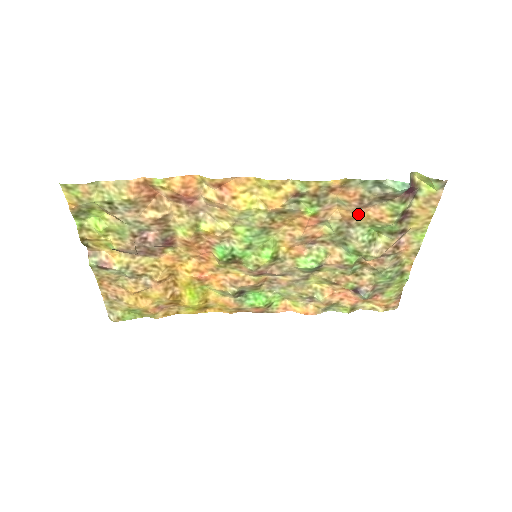
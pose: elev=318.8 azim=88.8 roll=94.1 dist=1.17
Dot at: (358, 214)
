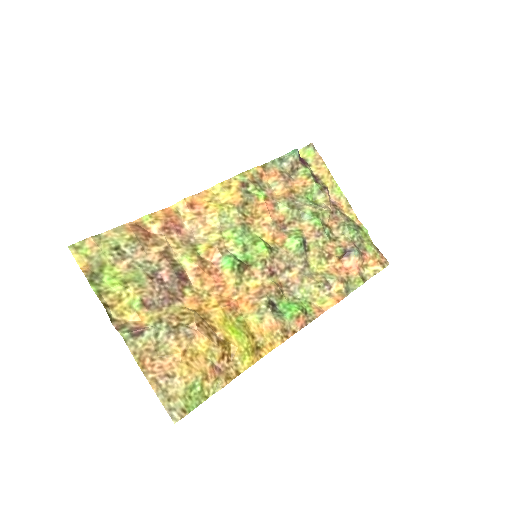
Dot at: (290, 188)
